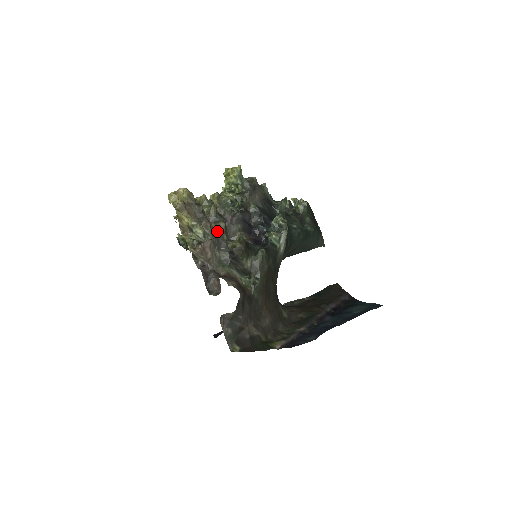
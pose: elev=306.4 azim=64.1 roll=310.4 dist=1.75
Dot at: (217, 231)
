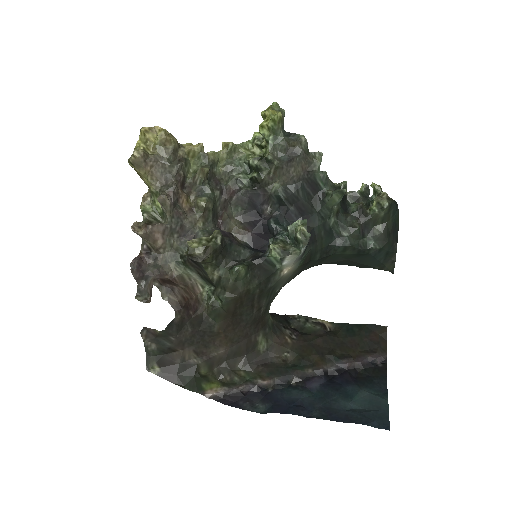
Dot at: (190, 210)
